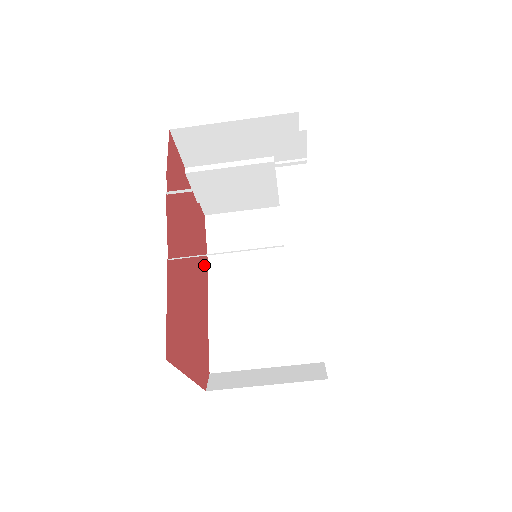
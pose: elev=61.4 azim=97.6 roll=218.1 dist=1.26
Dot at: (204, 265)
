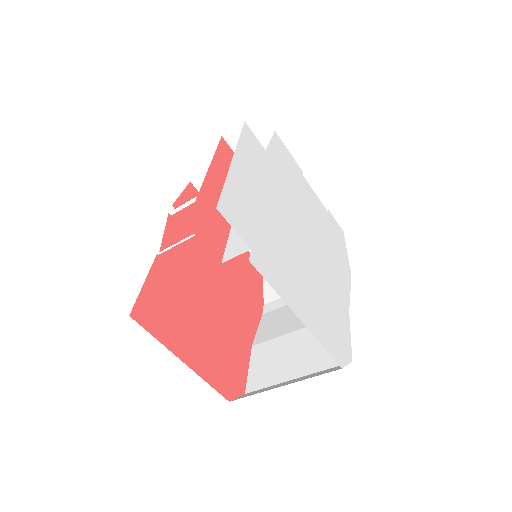
Dot at: (252, 302)
